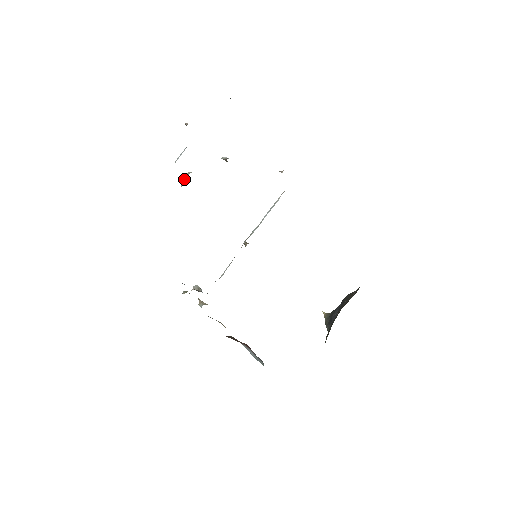
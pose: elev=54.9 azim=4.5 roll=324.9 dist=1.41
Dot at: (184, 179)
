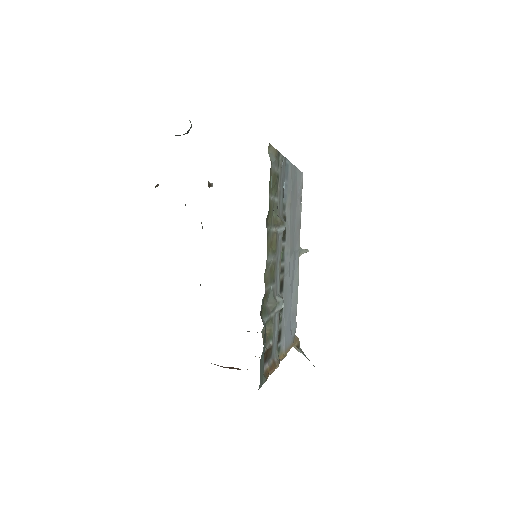
Dot at: occluded
